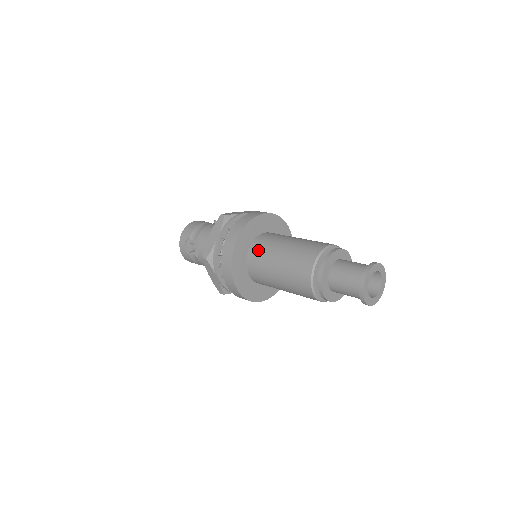
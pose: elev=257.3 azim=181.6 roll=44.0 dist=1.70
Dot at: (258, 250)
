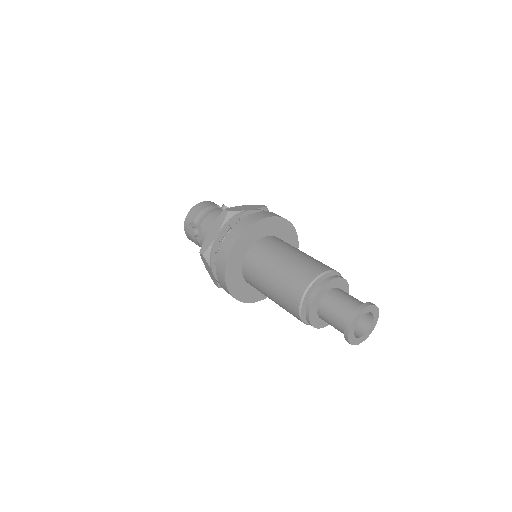
Dot at: (255, 257)
